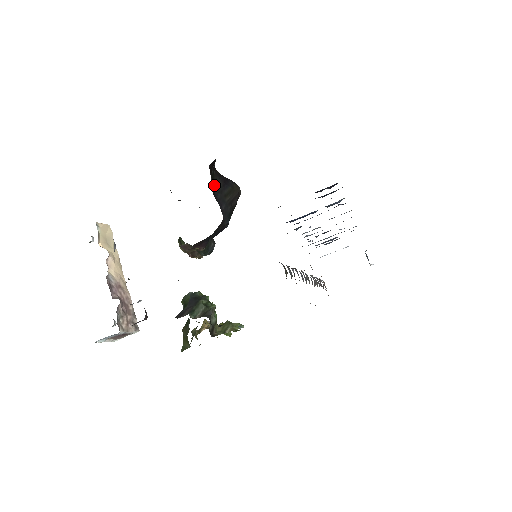
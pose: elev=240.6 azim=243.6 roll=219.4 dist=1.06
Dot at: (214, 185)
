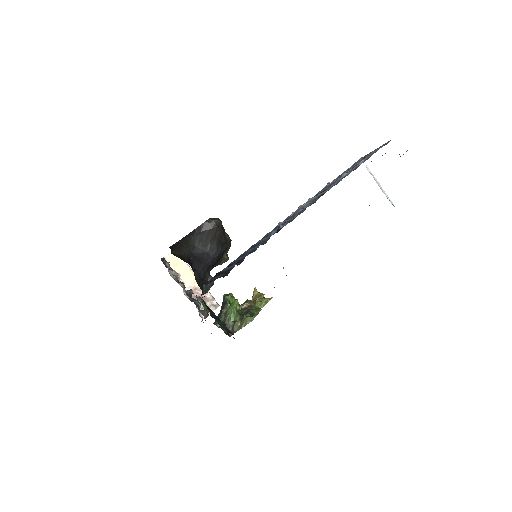
Dot at: (192, 243)
